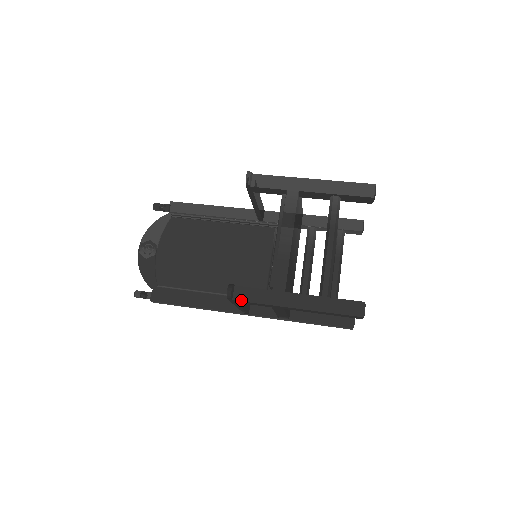
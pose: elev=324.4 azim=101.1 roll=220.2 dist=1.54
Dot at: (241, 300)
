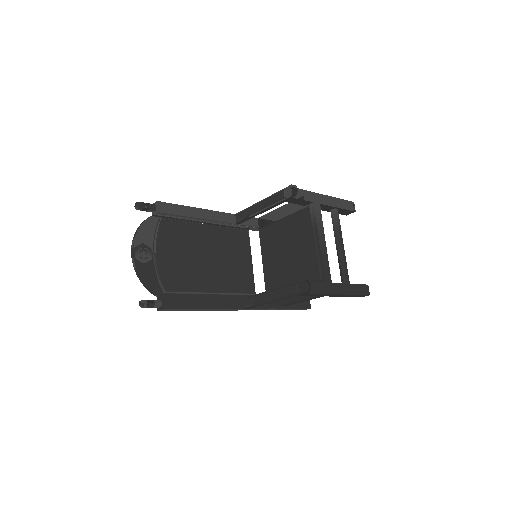
Dot at: (311, 292)
